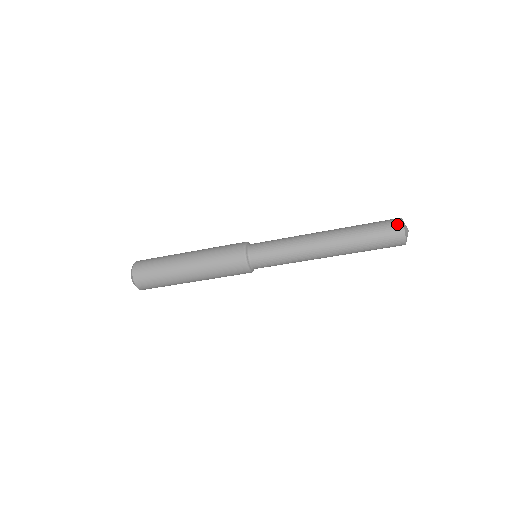
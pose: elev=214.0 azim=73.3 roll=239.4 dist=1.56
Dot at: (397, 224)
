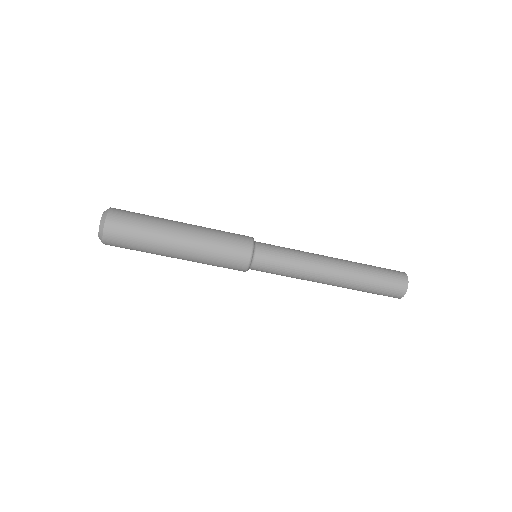
Dot at: (399, 271)
